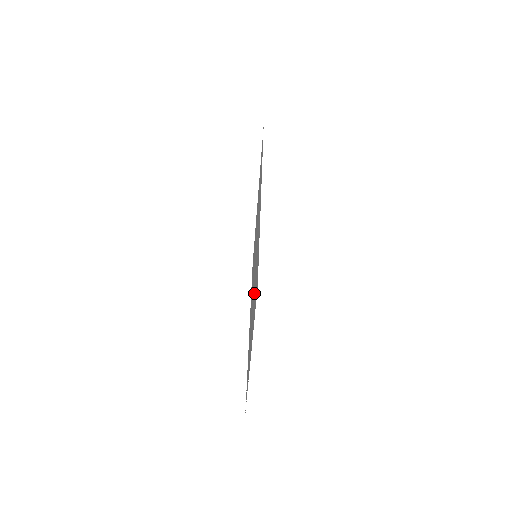
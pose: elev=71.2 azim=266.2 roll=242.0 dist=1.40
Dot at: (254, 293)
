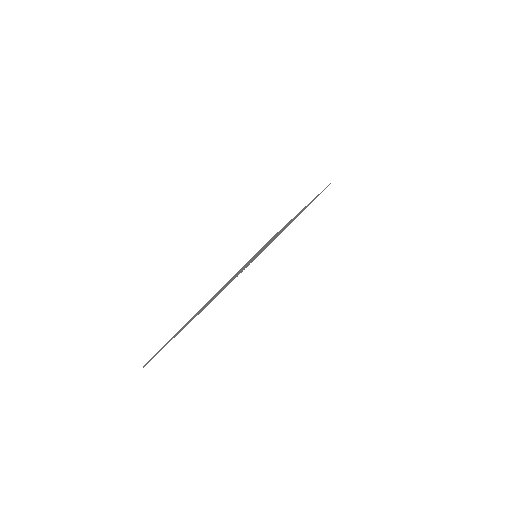
Dot at: occluded
